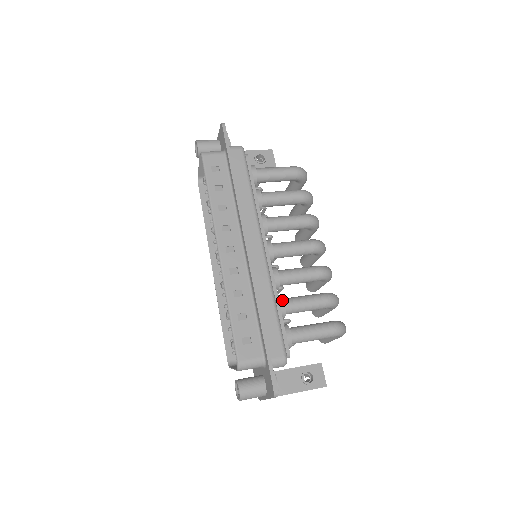
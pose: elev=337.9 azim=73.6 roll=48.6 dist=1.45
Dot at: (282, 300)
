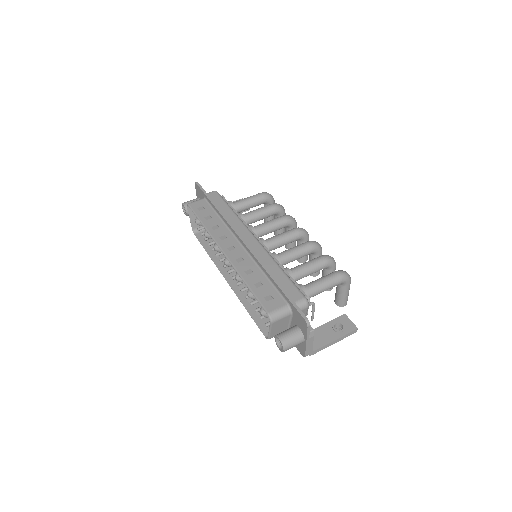
Dot at: (287, 268)
